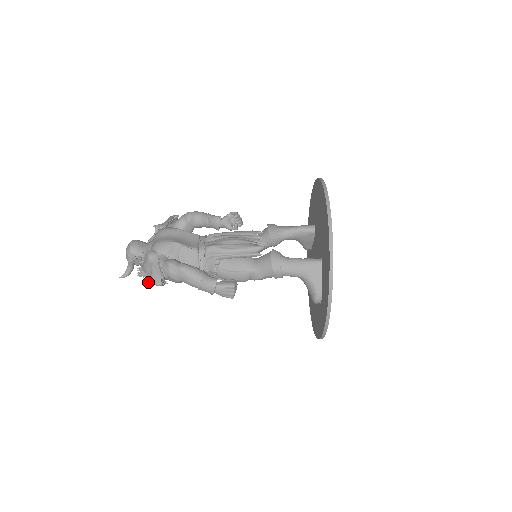
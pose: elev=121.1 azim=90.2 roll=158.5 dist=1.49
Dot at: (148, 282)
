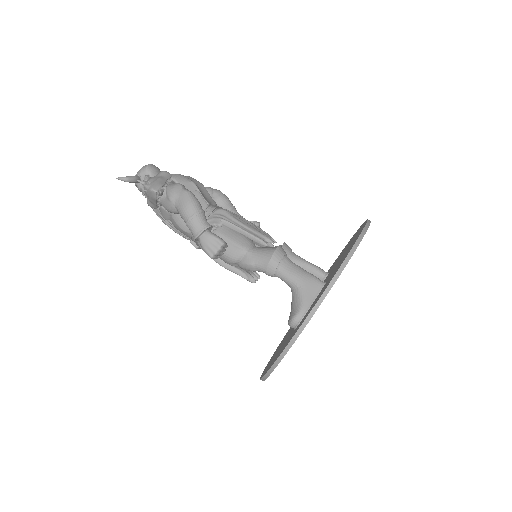
Dot at: (145, 185)
